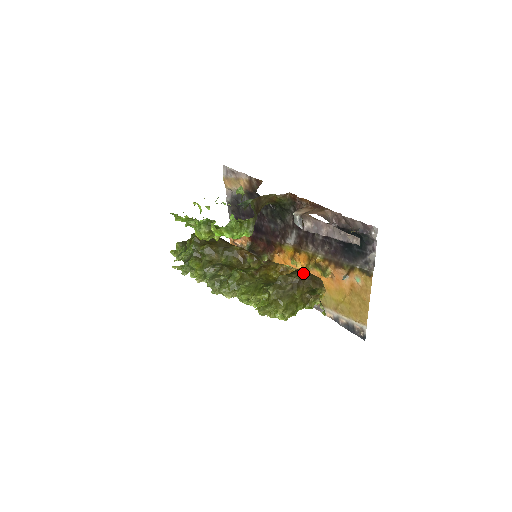
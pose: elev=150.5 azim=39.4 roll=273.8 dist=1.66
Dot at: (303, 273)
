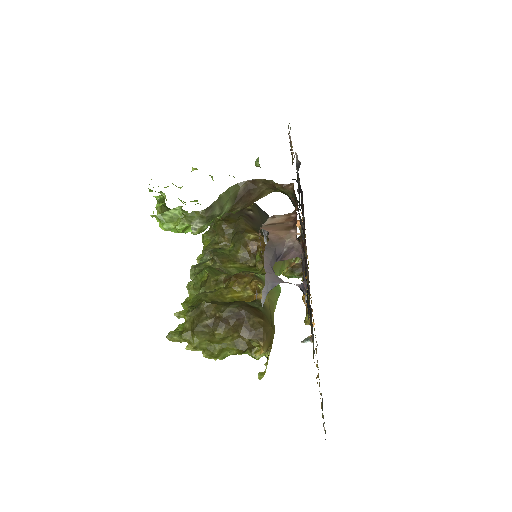
Dot at: (236, 310)
